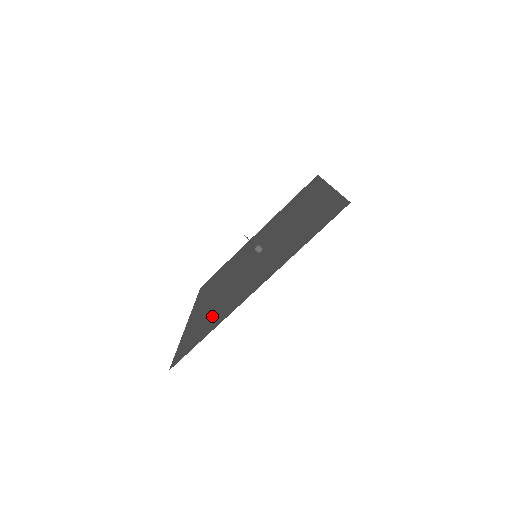
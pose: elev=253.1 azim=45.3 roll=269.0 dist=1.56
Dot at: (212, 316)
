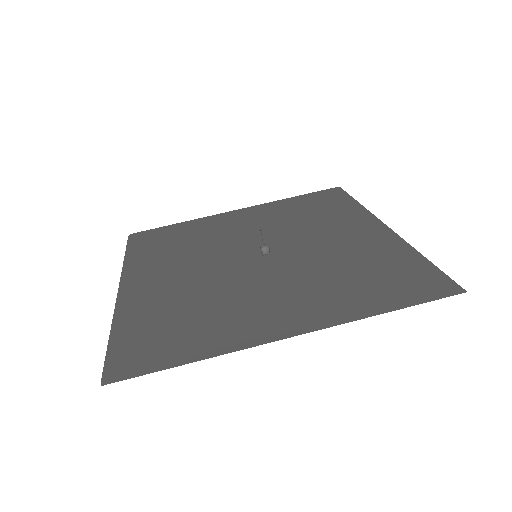
Dot at: (188, 322)
